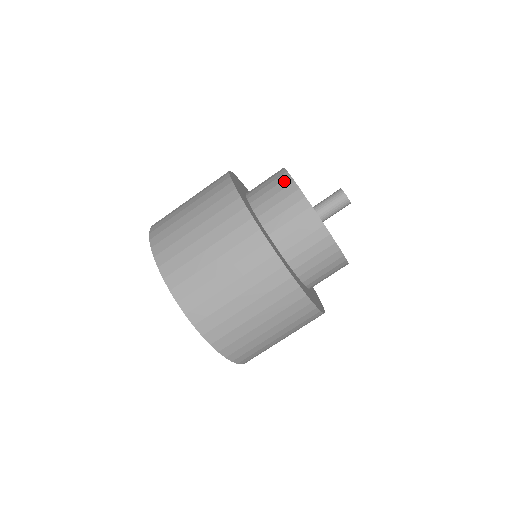
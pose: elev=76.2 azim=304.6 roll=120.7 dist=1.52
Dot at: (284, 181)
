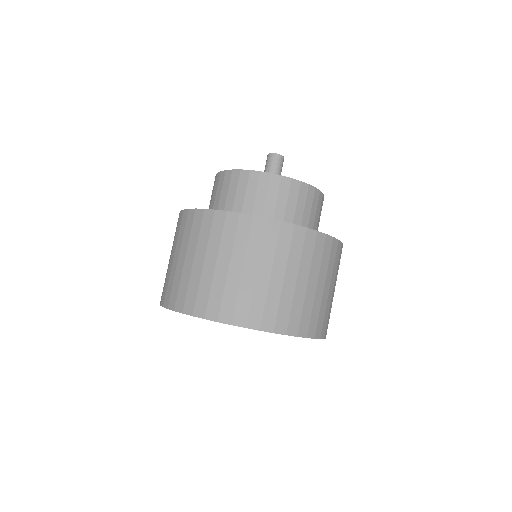
Dot at: occluded
